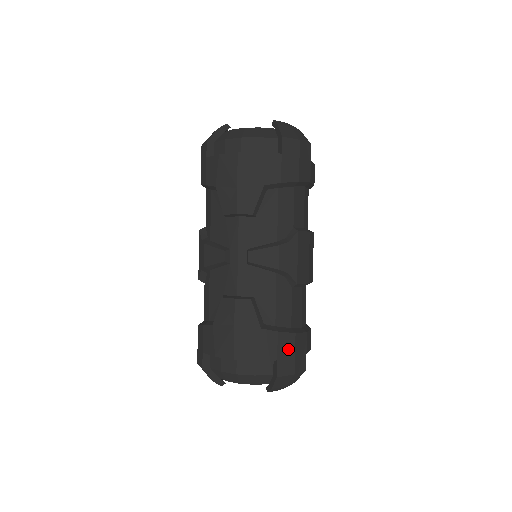
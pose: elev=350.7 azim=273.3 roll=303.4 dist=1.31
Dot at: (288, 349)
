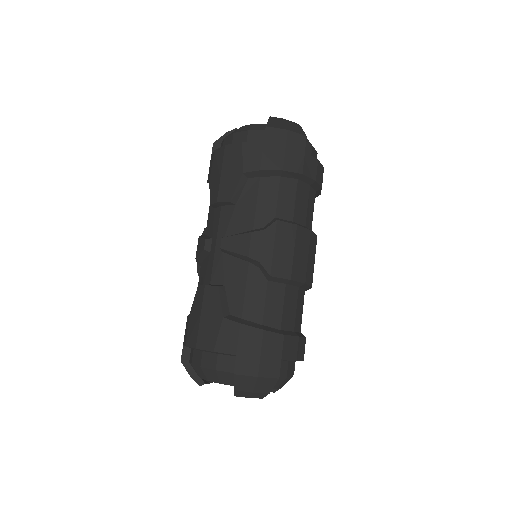
Dot at: (252, 346)
